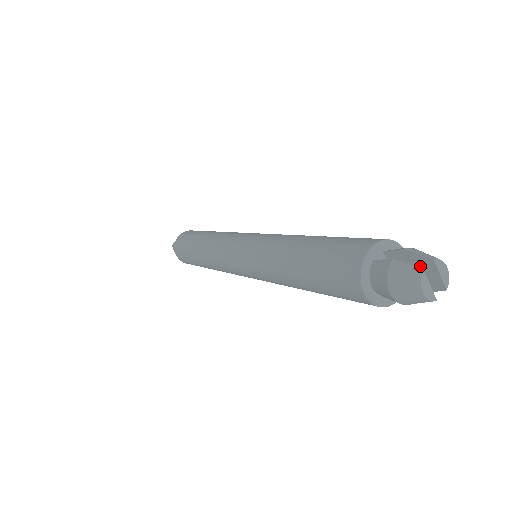
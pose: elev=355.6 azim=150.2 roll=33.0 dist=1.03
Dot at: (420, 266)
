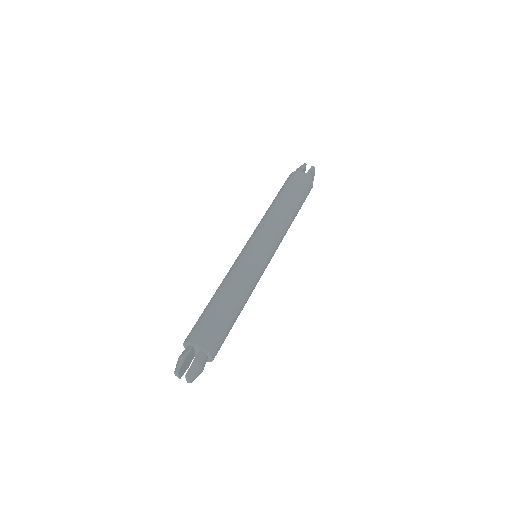
Dot at: (191, 369)
